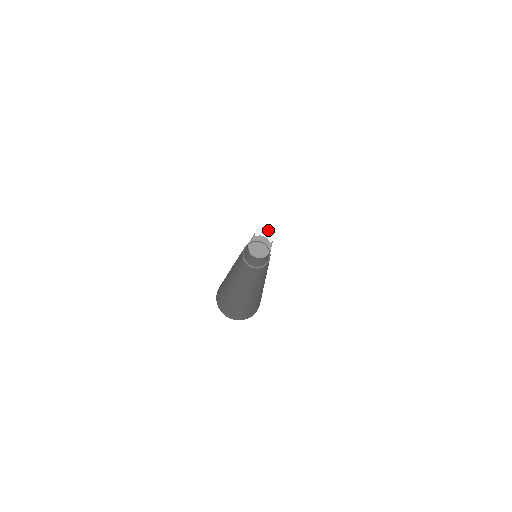
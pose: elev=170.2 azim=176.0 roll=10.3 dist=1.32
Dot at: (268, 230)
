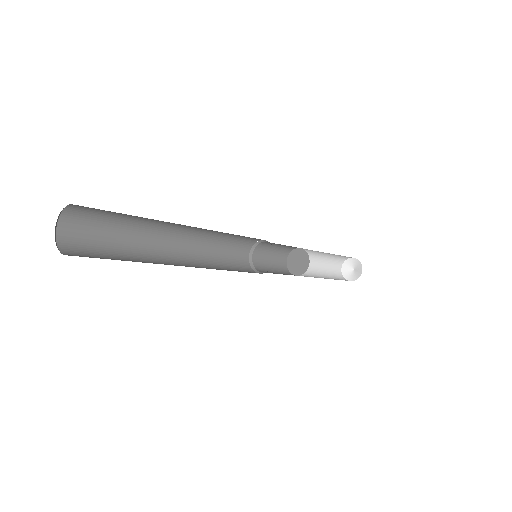
Dot at: (353, 262)
